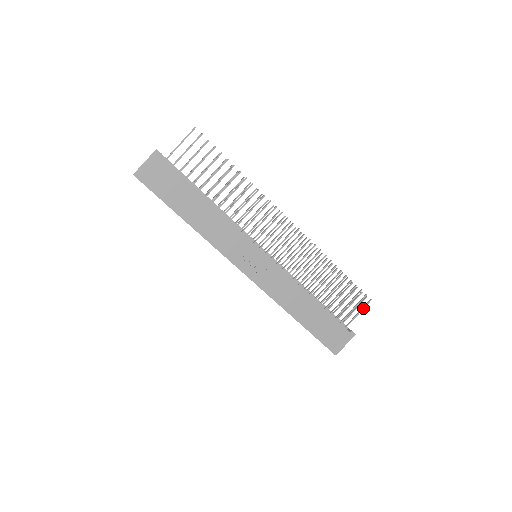
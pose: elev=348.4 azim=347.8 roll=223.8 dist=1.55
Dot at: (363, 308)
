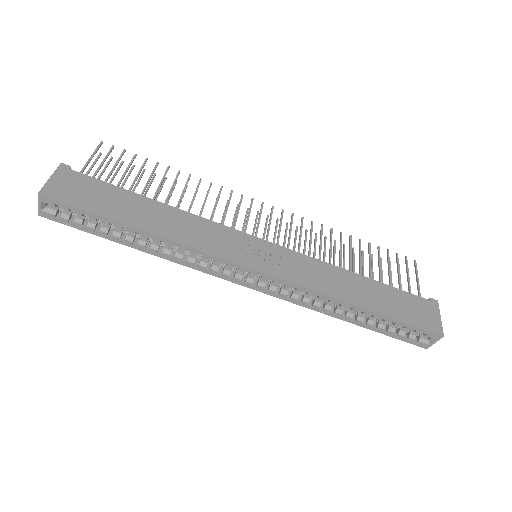
Dot at: (416, 271)
